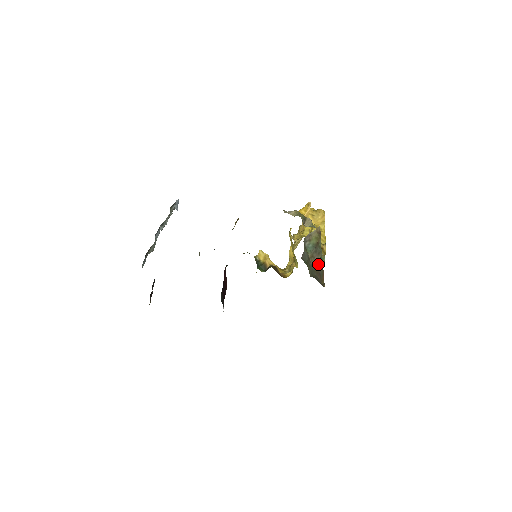
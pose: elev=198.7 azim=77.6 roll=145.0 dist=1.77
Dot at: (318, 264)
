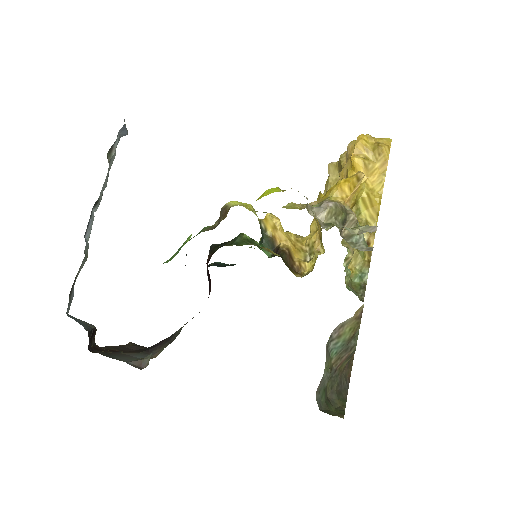
Dot at: (347, 360)
